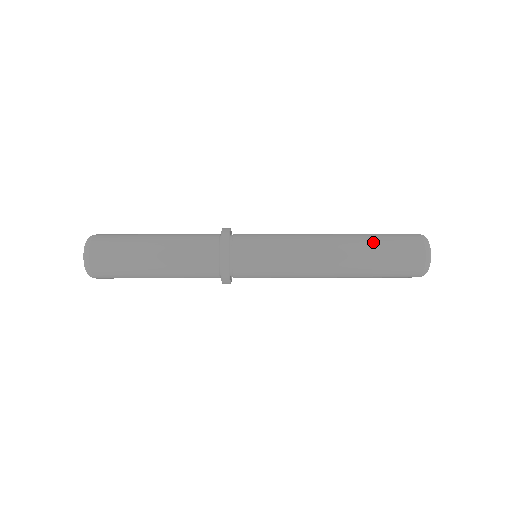
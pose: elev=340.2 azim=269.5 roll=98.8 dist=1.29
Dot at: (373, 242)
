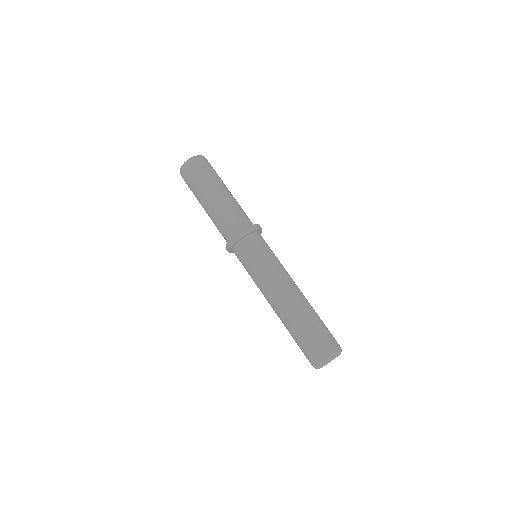
Dot at: (308, 321)
